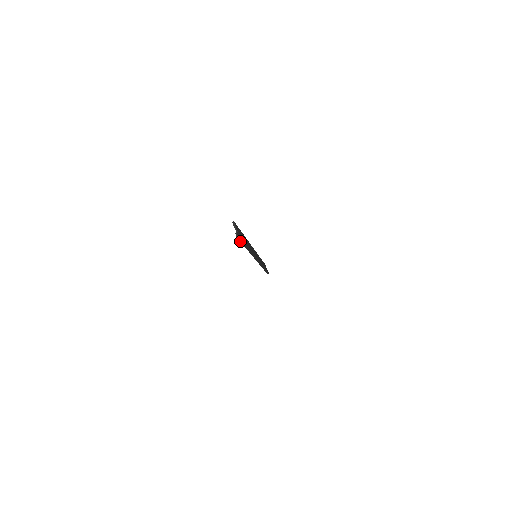
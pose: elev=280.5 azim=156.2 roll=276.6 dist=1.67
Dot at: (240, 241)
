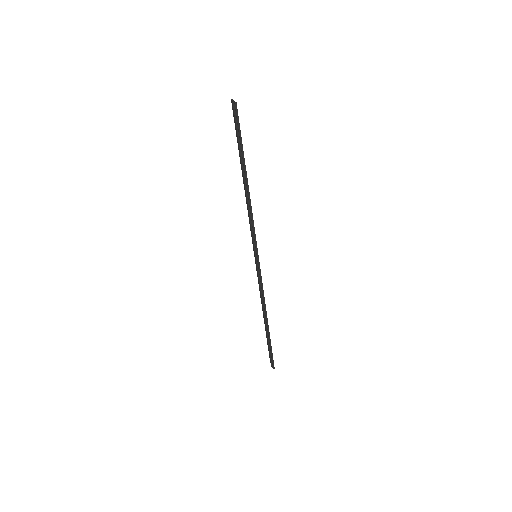
Dot at: (236, 126)
